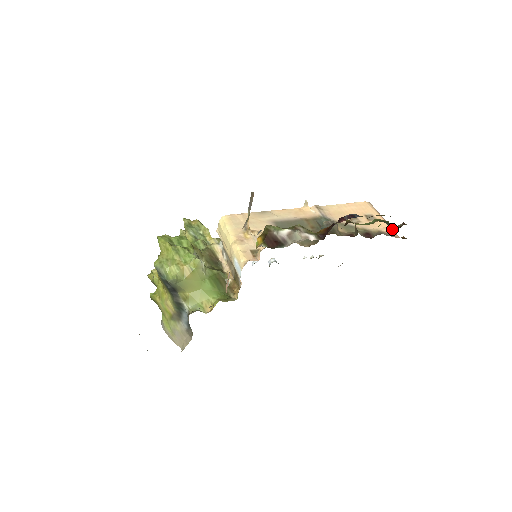
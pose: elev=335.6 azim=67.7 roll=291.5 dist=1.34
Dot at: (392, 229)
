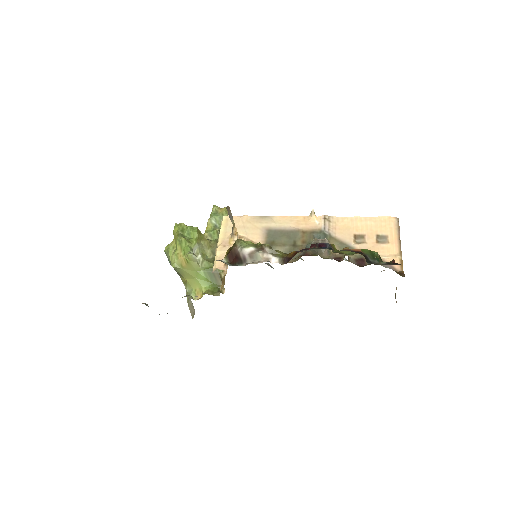
Dot at: (399, 258)
